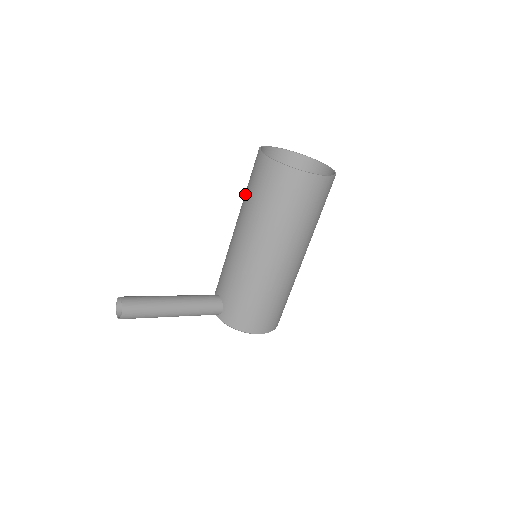
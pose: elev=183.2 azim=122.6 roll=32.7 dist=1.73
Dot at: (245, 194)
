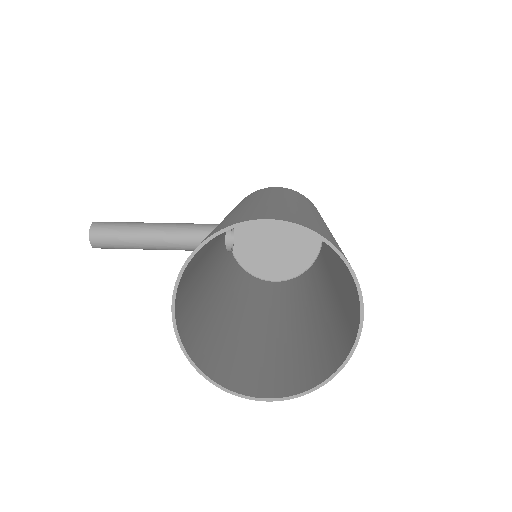
Dot at: occluded
